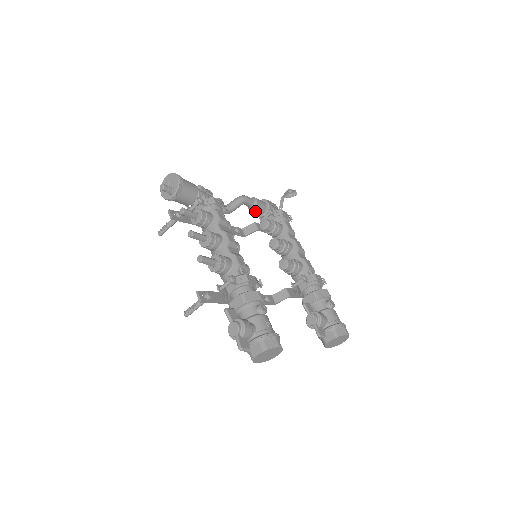
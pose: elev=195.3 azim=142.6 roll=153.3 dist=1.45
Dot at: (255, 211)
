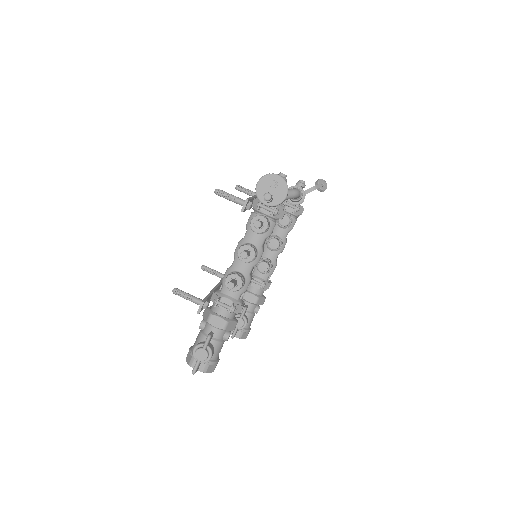
Dot at: occluded
